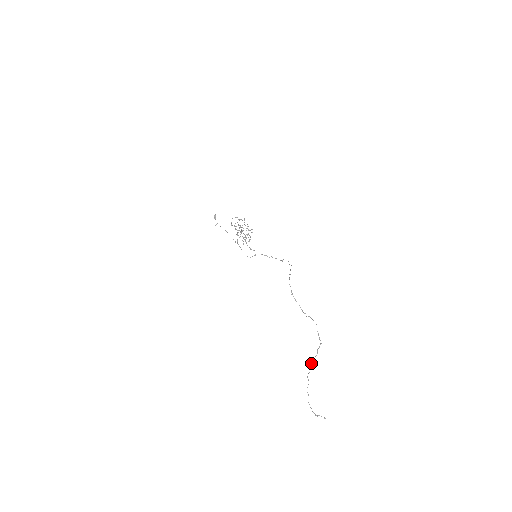
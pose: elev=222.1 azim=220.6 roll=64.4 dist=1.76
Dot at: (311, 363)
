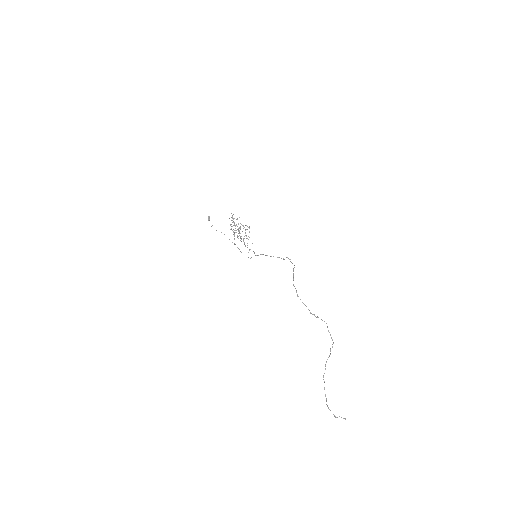
Dot at: (325, 364)
